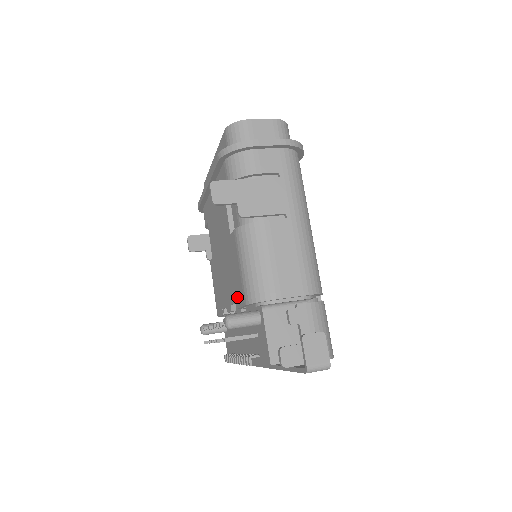
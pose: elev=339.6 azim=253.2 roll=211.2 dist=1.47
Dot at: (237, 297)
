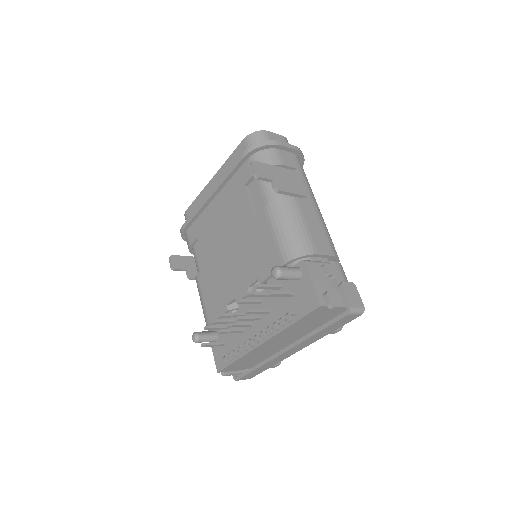
Dot at: (264, 269)
